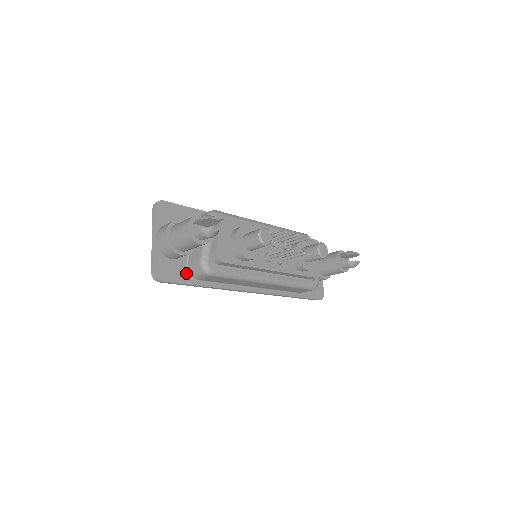
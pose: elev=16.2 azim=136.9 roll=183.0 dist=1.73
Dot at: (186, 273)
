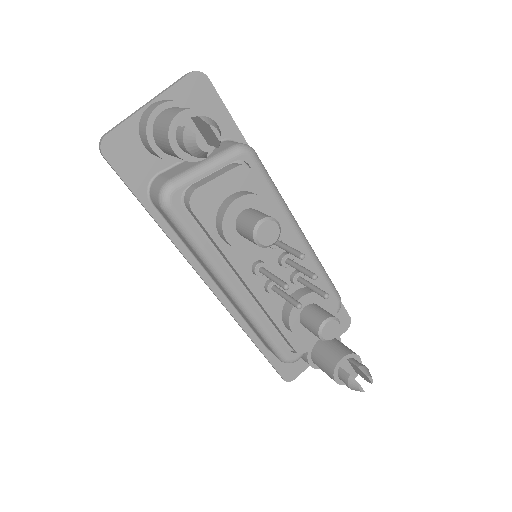
Dot at: (147, 181)
